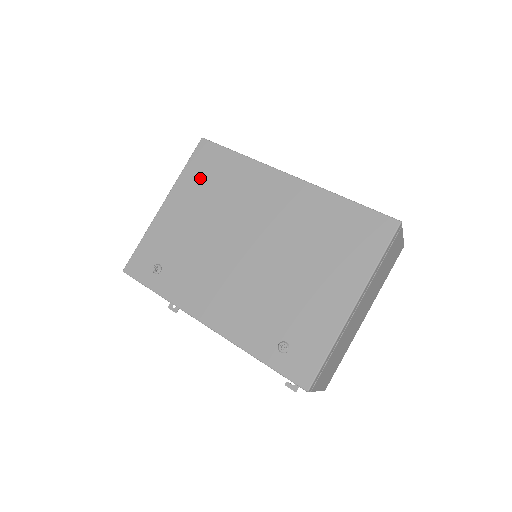
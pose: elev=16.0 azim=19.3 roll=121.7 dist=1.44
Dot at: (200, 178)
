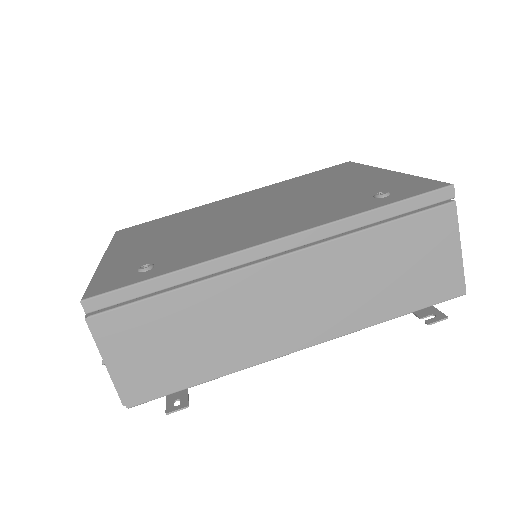
Dot at: (139, 234)
